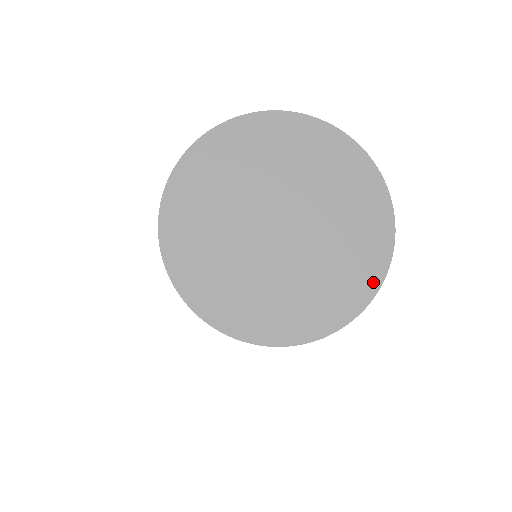
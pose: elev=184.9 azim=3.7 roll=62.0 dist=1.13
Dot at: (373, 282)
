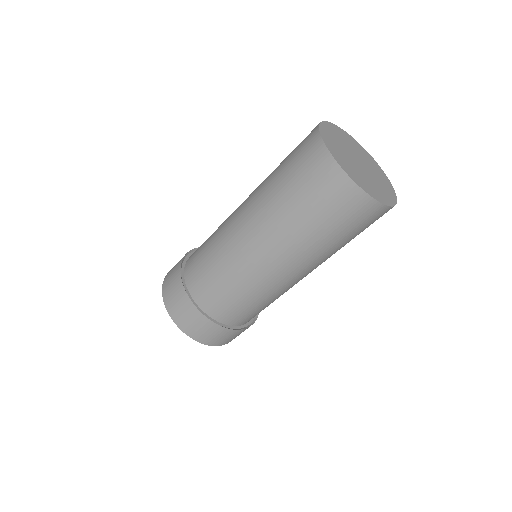
Dot at: (386, 178)
